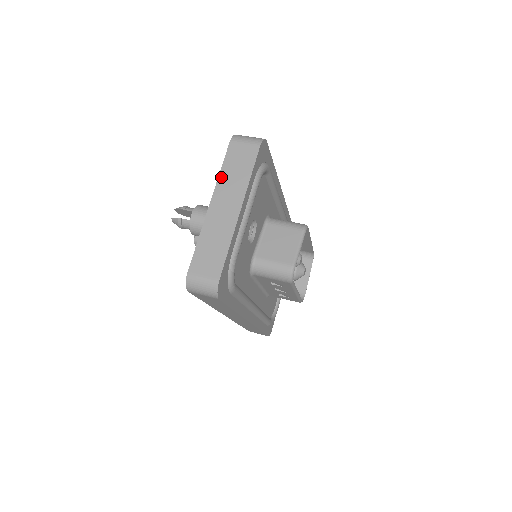
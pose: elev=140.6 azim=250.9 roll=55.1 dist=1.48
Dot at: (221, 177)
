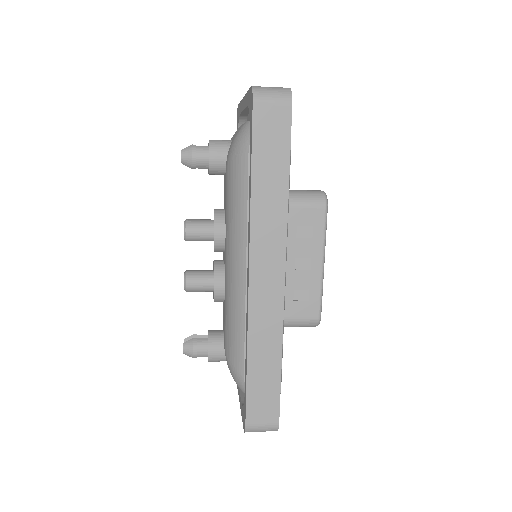
Dot at: occluded
